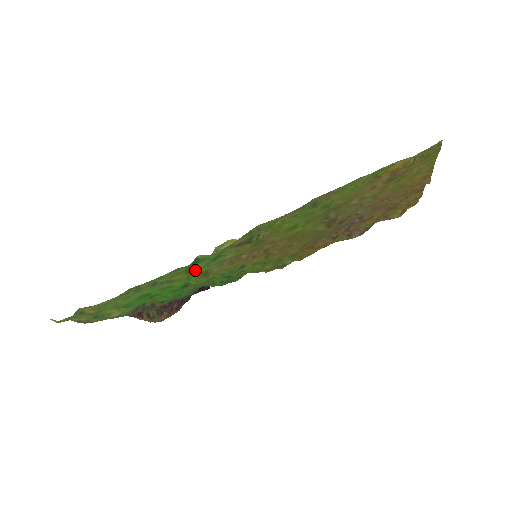
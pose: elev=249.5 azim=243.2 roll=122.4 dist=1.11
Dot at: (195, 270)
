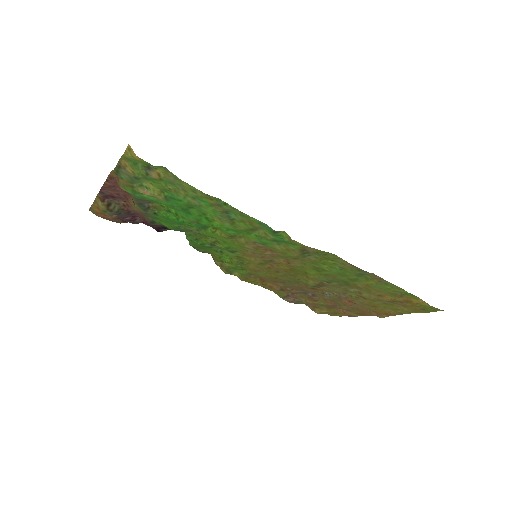
Dot at: (251, 232)
